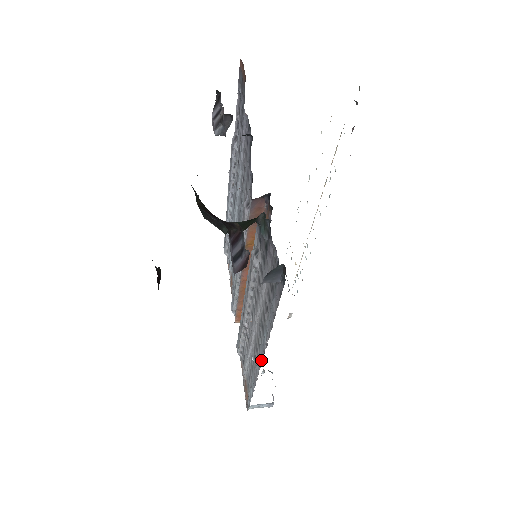
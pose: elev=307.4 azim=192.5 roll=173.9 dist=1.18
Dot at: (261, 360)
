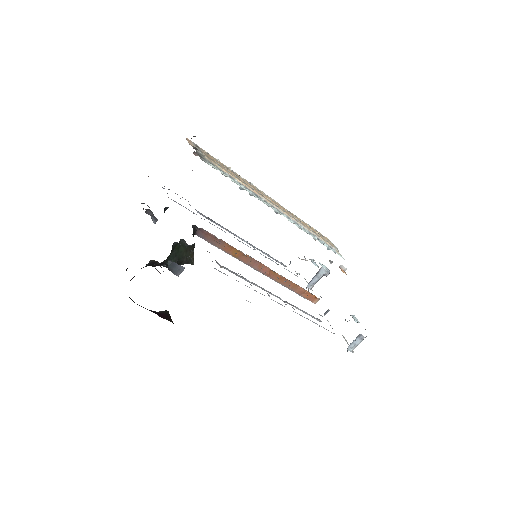
Dot at: occluded
